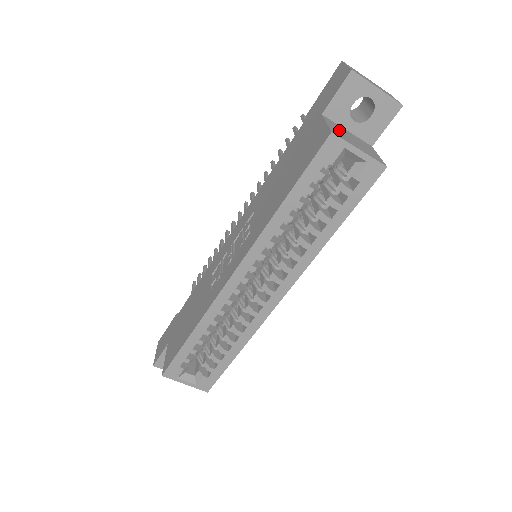
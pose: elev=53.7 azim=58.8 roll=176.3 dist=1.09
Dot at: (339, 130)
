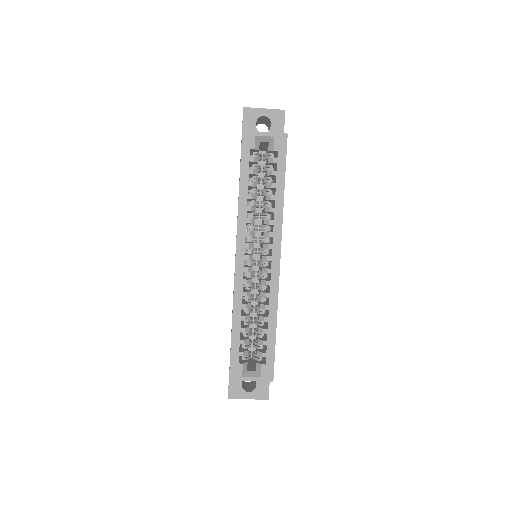
Dot at: occluded
